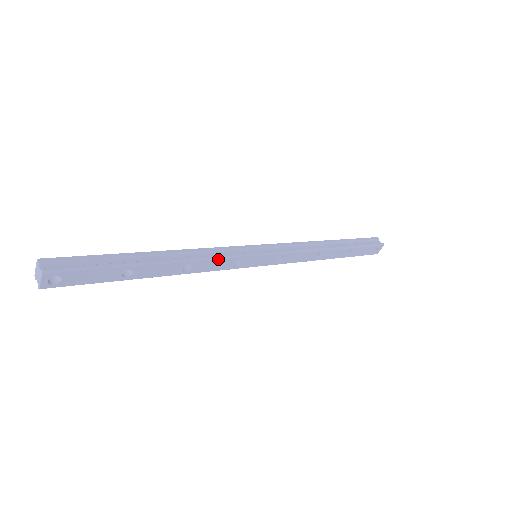
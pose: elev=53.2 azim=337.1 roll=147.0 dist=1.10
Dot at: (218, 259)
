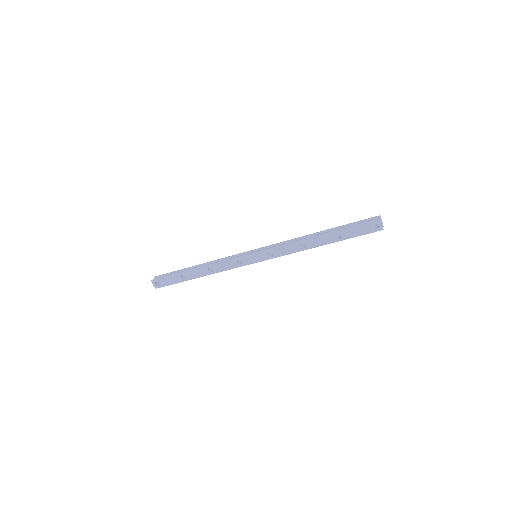
Dot at: (224, 262)
